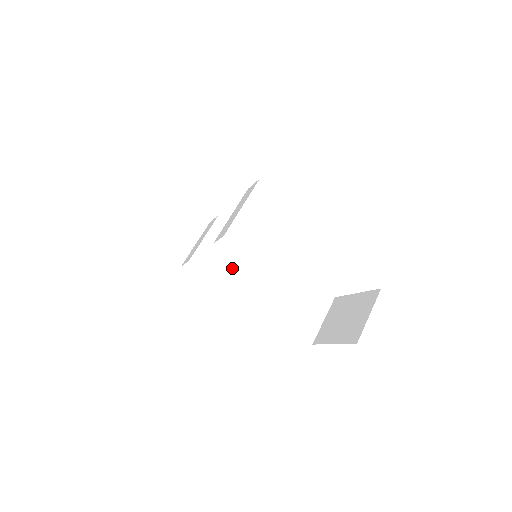
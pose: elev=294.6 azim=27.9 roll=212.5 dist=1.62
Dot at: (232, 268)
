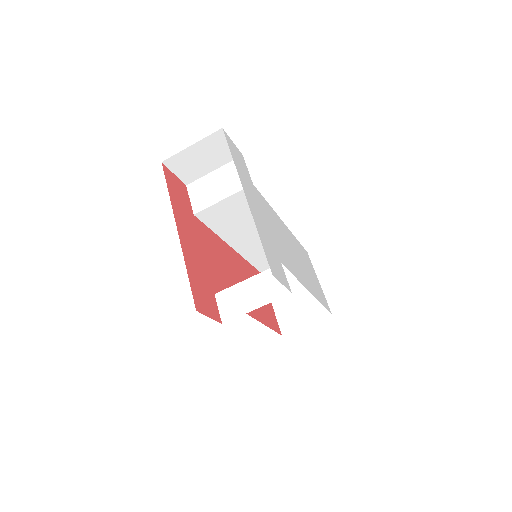
Dot at: (233, 225)
